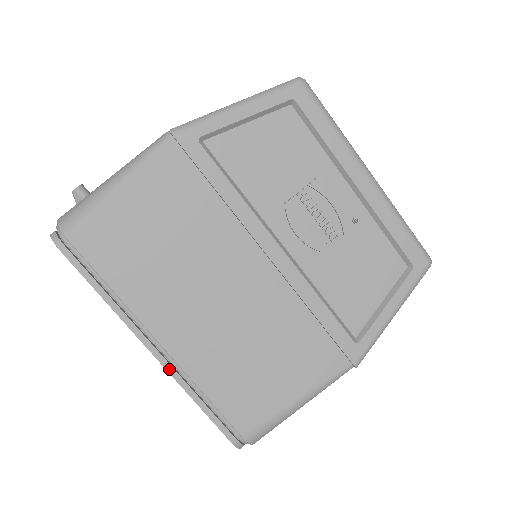
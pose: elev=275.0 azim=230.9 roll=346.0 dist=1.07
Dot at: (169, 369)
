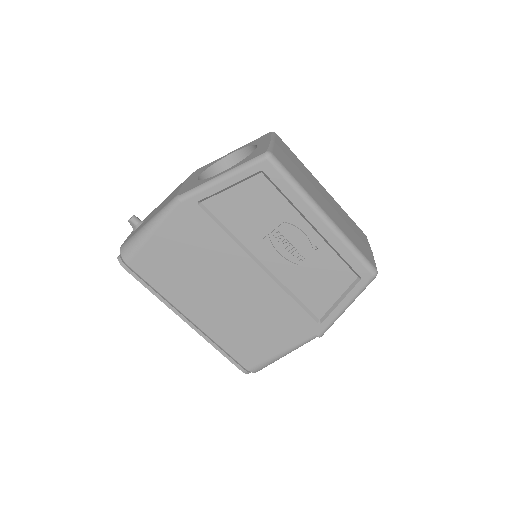
Dot at: (199, 332)
